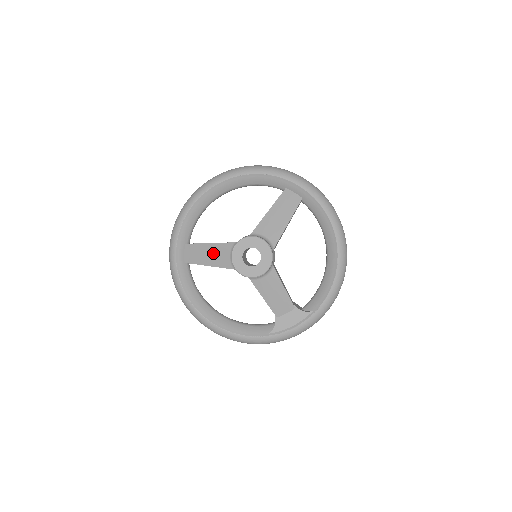
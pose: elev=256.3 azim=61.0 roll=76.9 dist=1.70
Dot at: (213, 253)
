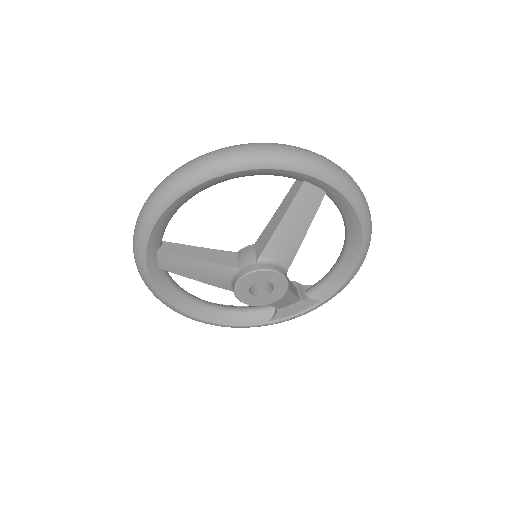
Dot at: (203, 271)
